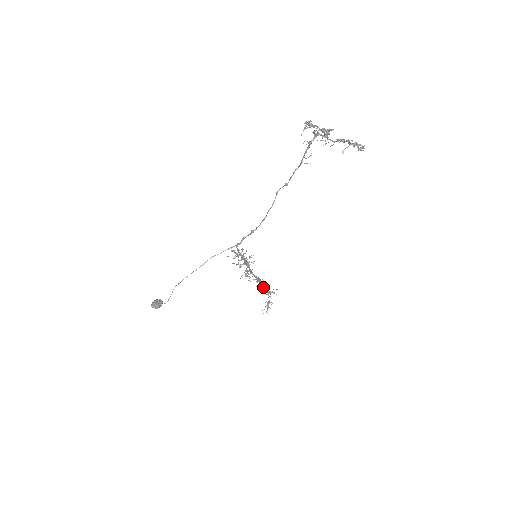
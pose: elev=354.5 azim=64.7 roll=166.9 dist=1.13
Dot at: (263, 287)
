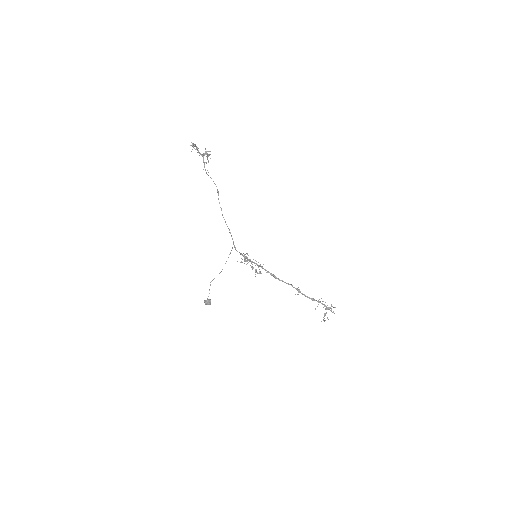
Dot at: (307, 297)
